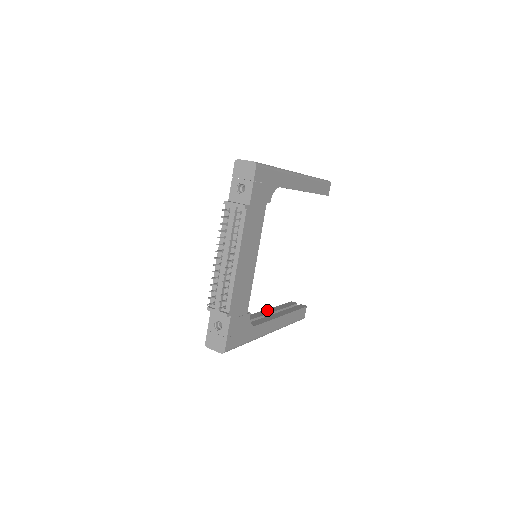
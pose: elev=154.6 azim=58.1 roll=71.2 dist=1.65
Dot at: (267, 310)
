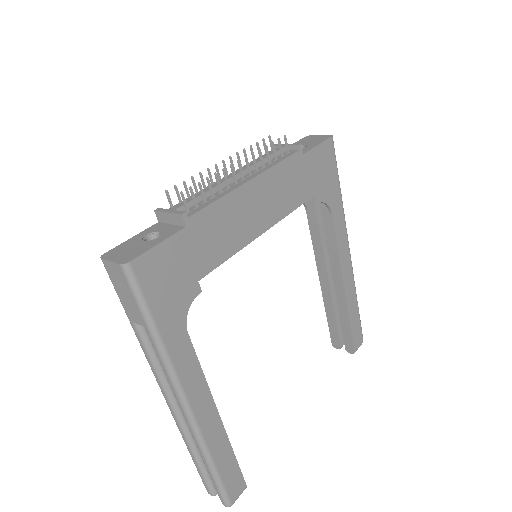
Dot at: occluded
